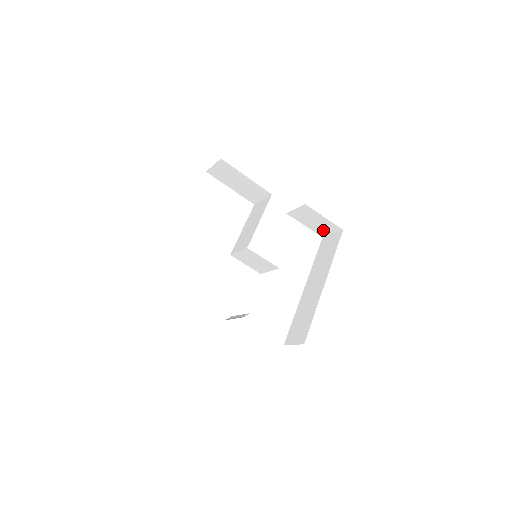
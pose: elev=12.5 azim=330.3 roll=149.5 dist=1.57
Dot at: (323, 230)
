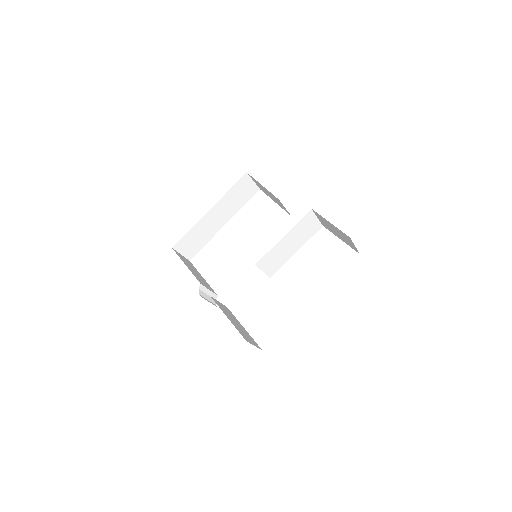
Dot at: (349, 243)
